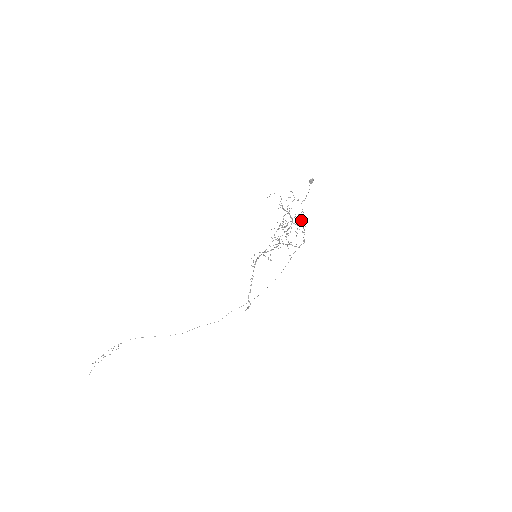
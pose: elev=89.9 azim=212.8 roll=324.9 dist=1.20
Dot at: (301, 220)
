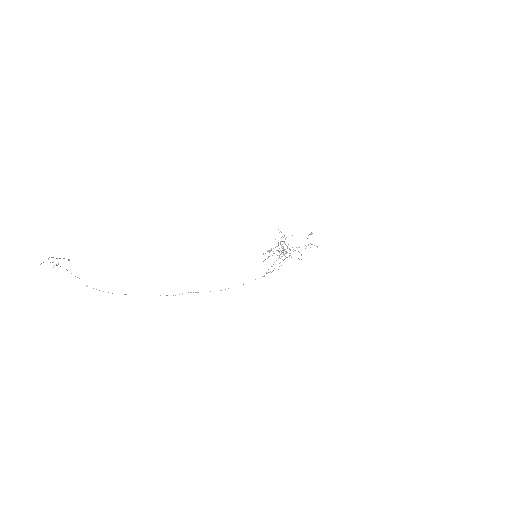
Dot at: occluded
